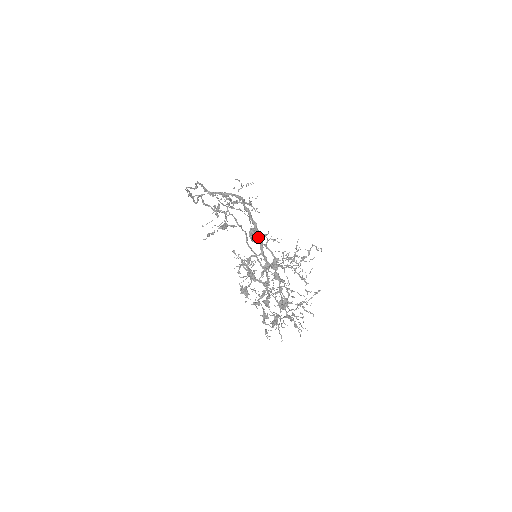
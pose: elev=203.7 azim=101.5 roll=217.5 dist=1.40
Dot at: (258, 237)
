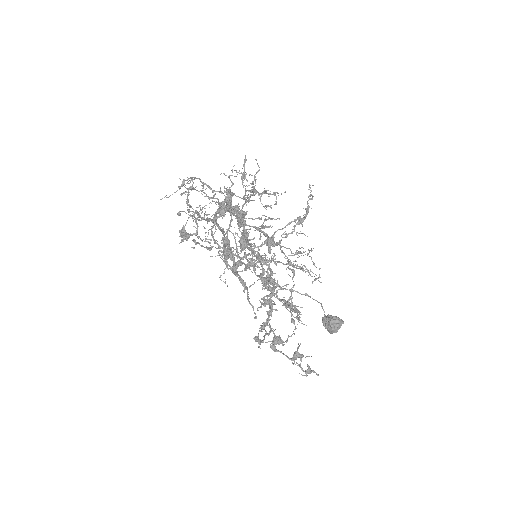
Dot at: (332, 320)
